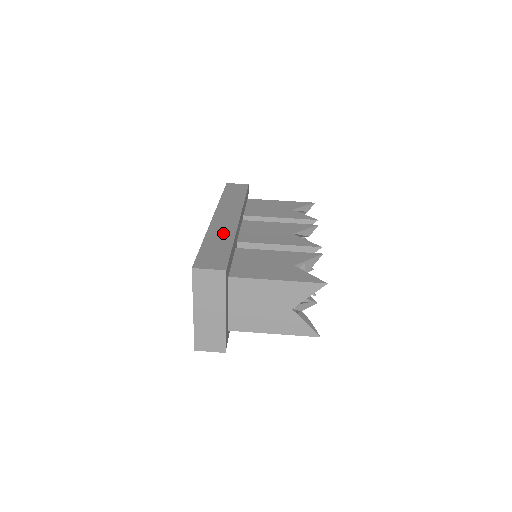
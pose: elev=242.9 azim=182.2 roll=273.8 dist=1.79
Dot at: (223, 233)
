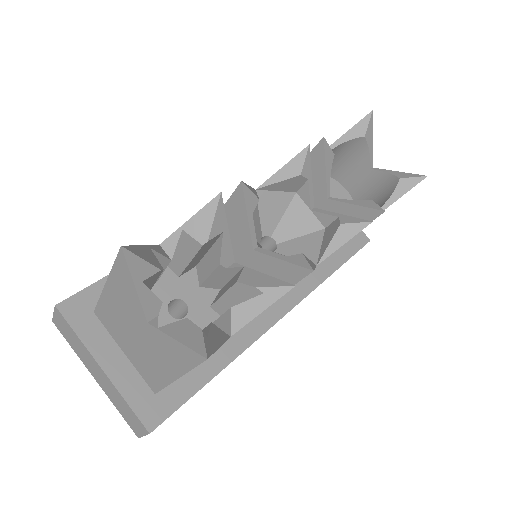
Dot at: occluded
